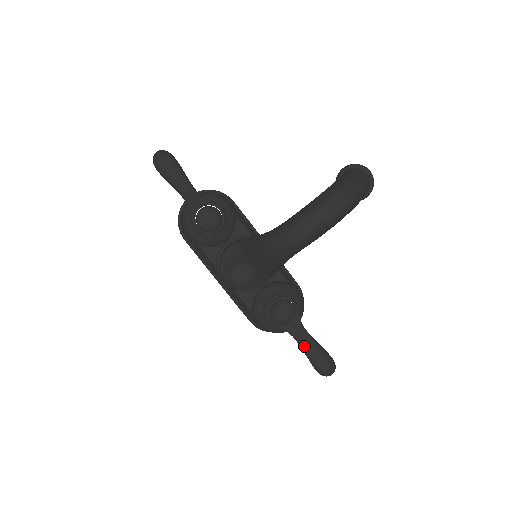
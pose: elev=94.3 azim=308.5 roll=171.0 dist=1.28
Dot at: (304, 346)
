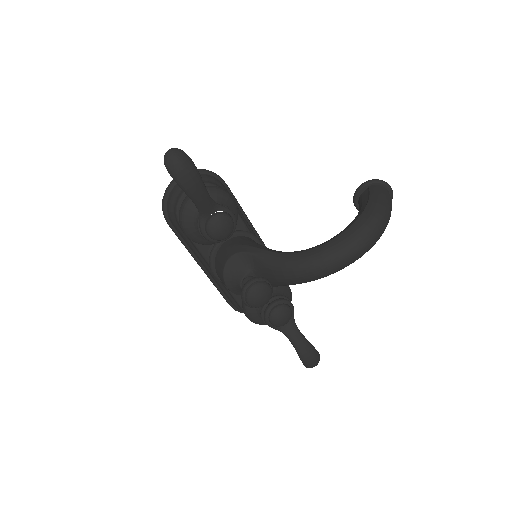
Dot at: (297, 346)
